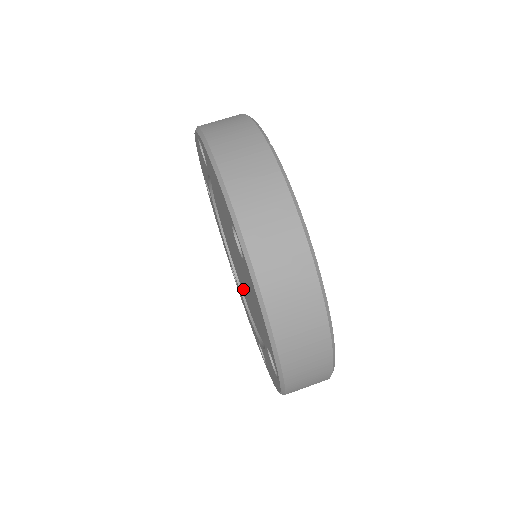
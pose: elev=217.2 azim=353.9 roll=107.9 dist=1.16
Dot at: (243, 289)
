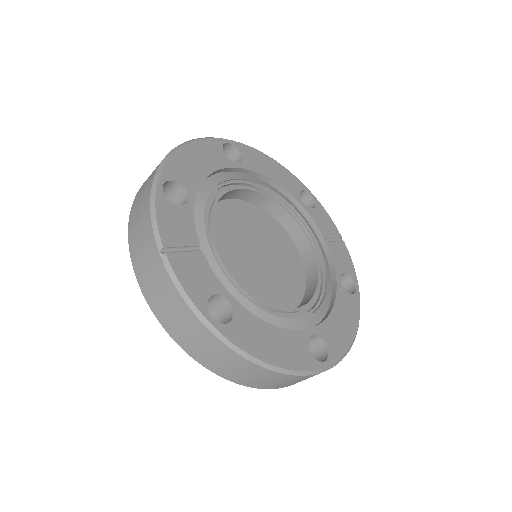
Dot at: occluded
